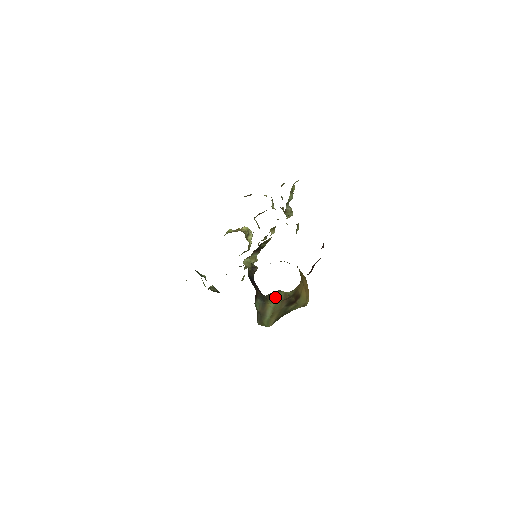
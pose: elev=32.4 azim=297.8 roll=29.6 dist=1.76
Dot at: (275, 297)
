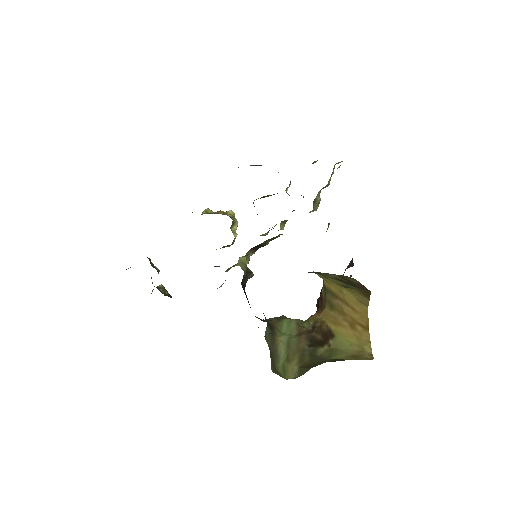
Dot at: (284, 326)
